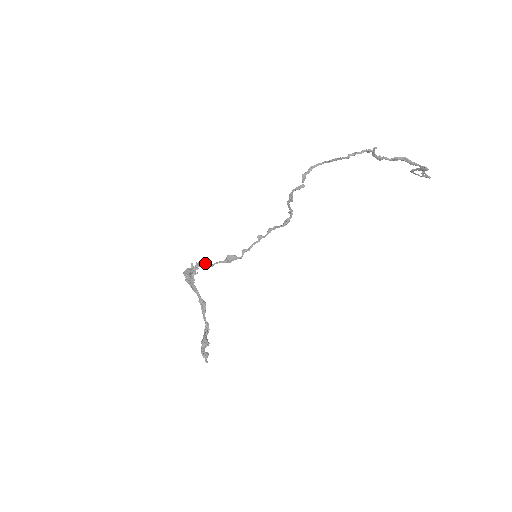
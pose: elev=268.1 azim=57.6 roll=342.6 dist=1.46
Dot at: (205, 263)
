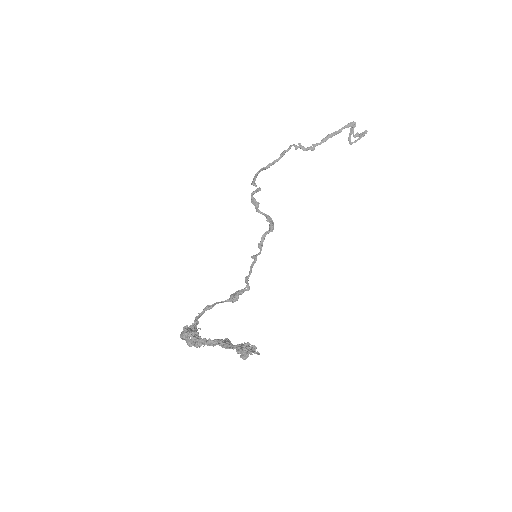
Dot at: (203, 310)
